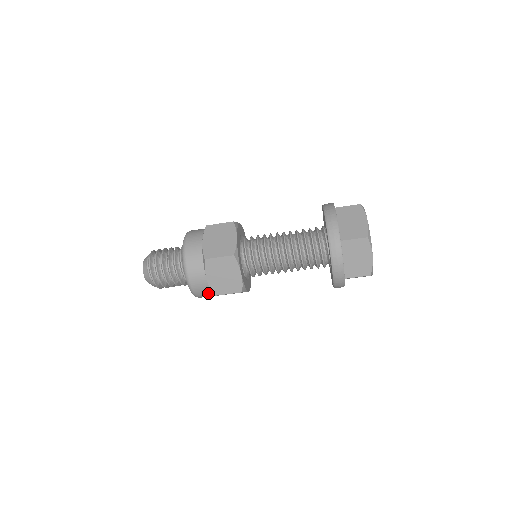
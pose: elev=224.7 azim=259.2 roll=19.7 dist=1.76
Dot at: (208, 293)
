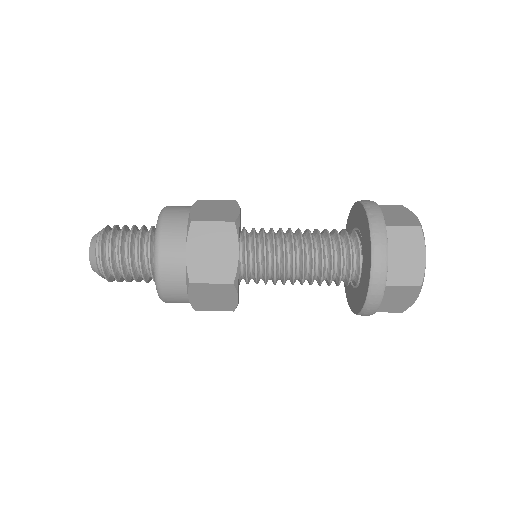
Dot at: occluded
